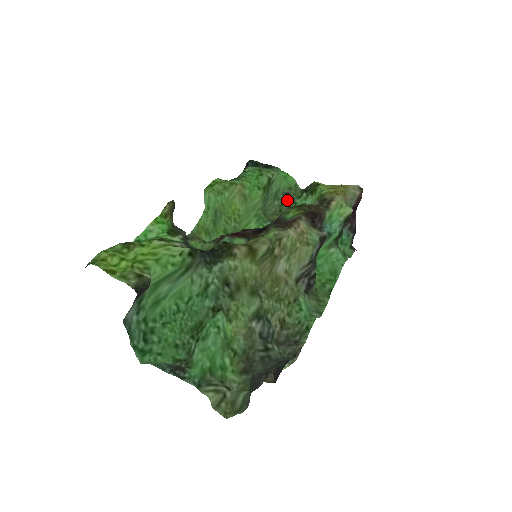
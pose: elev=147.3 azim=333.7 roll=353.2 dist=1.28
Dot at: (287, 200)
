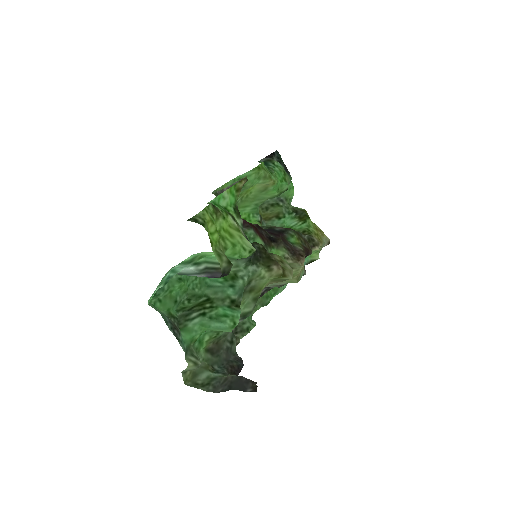
Dot at: (280, 207)
